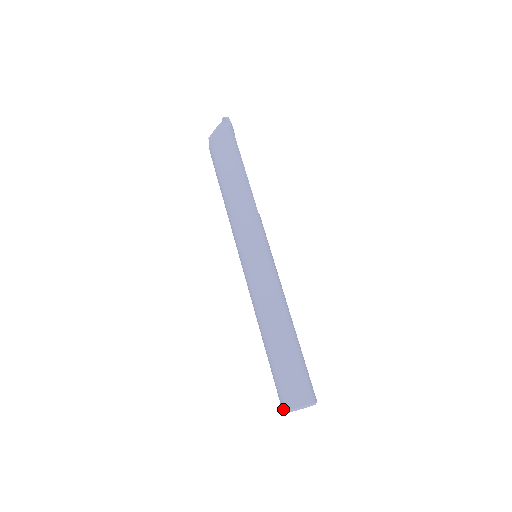
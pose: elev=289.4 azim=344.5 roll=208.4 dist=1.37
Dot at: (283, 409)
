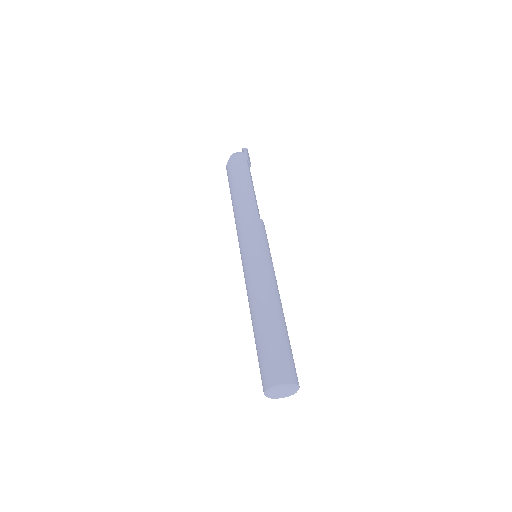
Dot at: occluded
